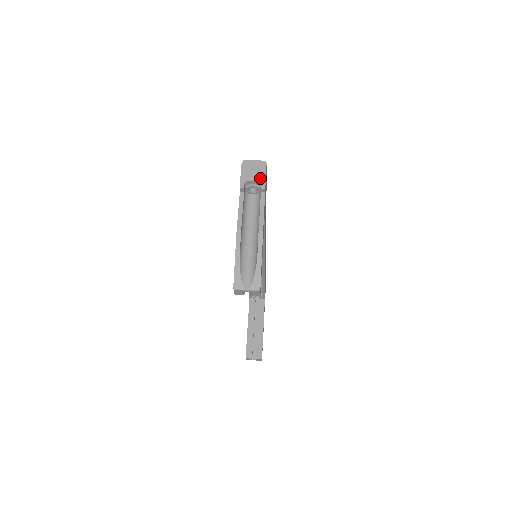
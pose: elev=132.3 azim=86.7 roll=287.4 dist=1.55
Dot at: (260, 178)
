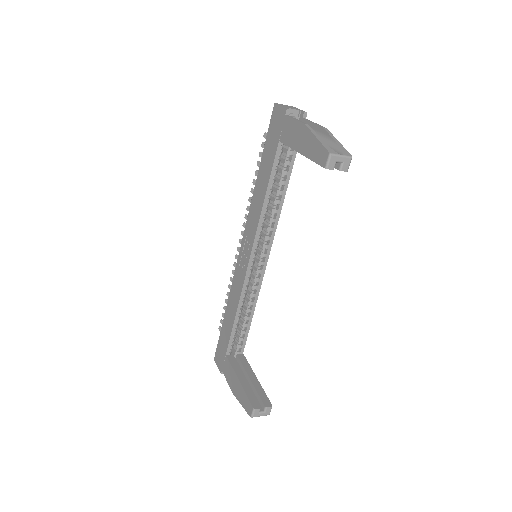
Dot at: (298, 109)
